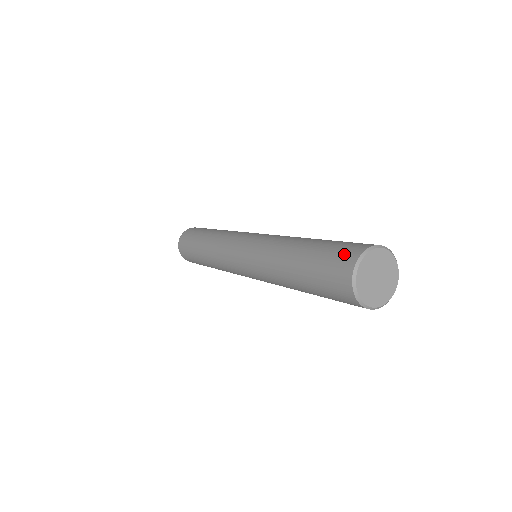
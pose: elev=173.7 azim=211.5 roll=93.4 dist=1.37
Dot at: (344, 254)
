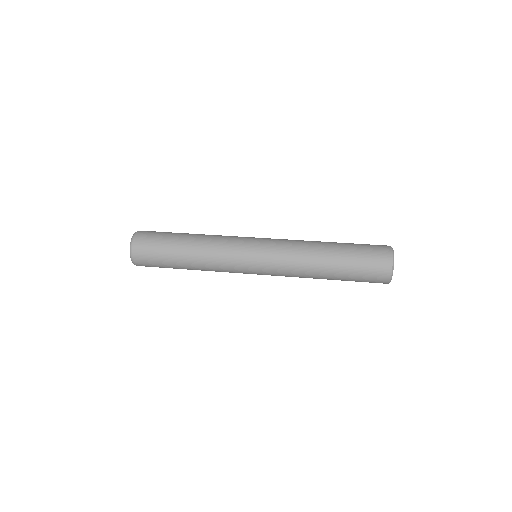
Dot at: (379, 268)
